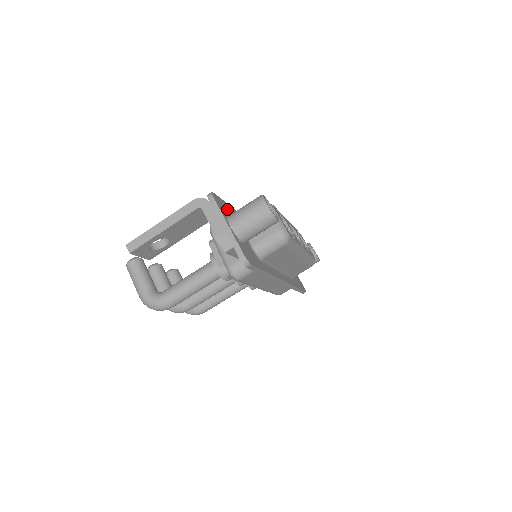
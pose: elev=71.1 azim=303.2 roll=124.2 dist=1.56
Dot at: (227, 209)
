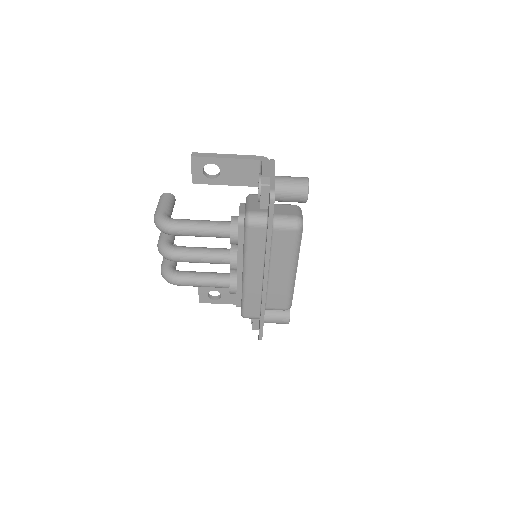
Dot at: occluded
